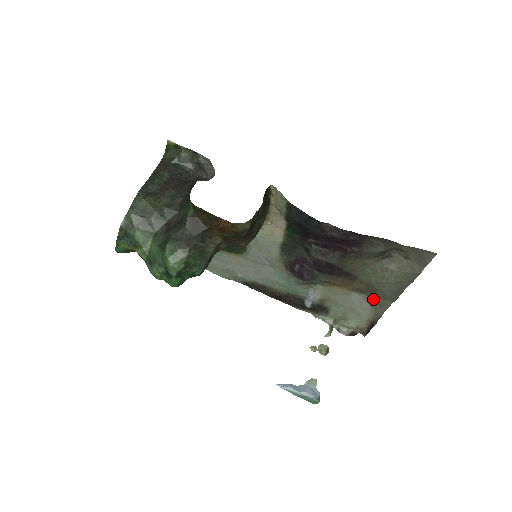
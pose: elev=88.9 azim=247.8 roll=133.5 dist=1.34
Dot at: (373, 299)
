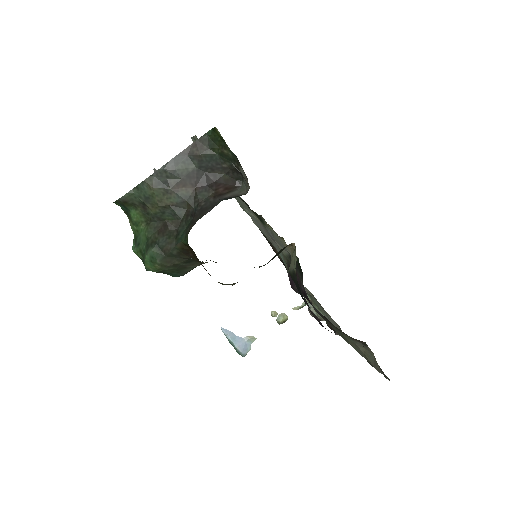
Dot at: occluded
